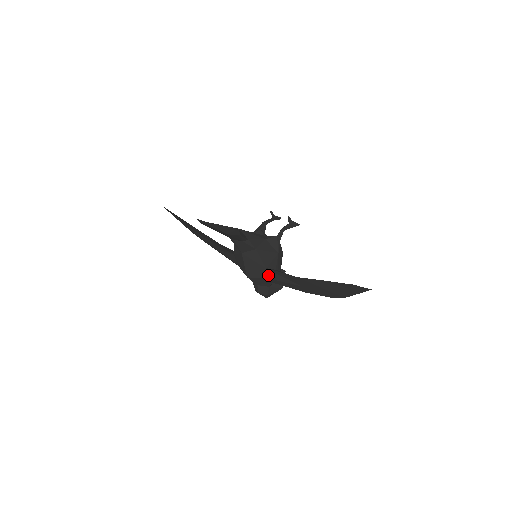
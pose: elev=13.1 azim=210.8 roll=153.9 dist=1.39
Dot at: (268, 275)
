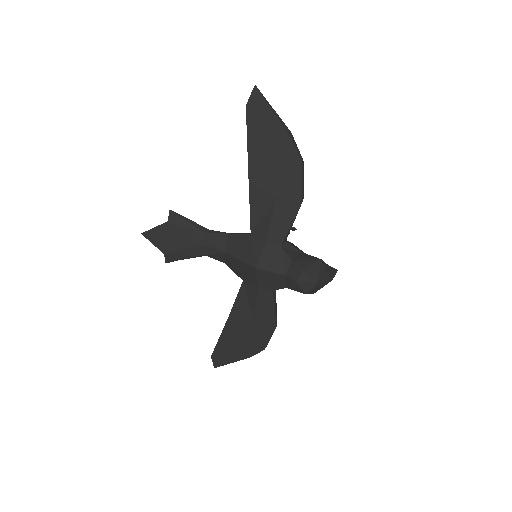
Dot at: (261, 239)
